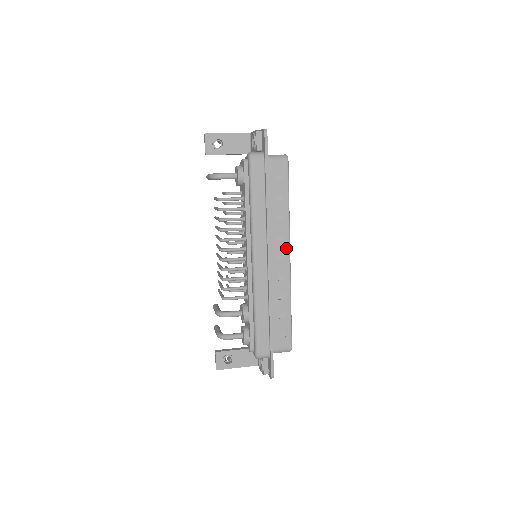
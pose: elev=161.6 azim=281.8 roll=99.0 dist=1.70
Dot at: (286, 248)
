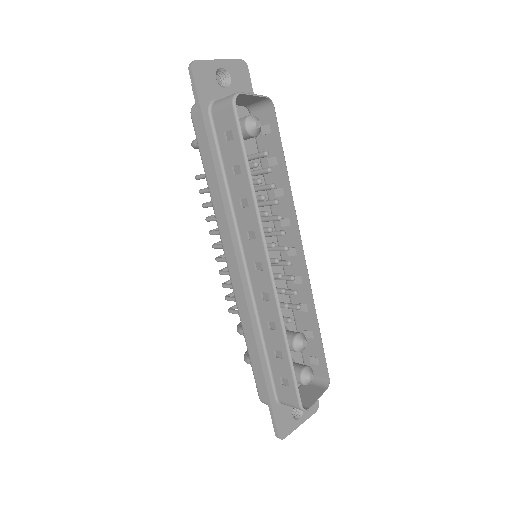
Dot at: (261, 251)
